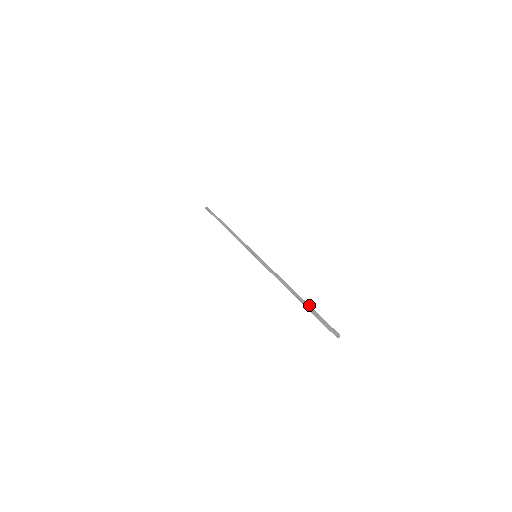
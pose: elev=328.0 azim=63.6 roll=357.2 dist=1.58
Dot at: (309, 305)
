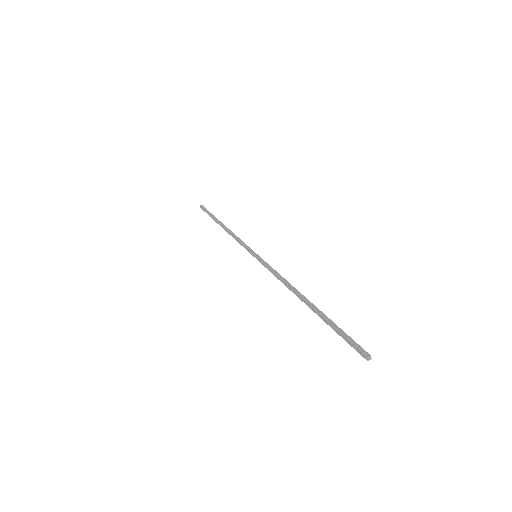
Dot at: occluded
